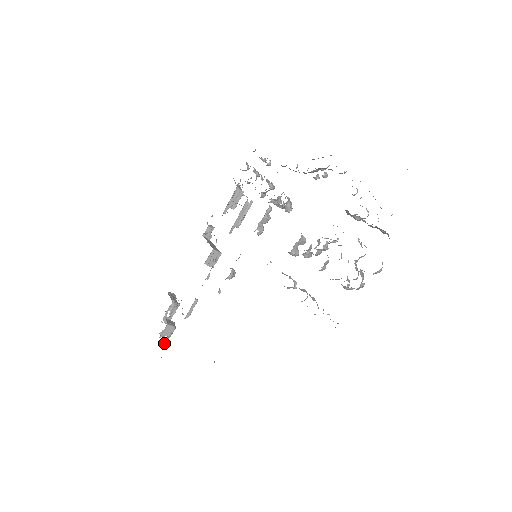
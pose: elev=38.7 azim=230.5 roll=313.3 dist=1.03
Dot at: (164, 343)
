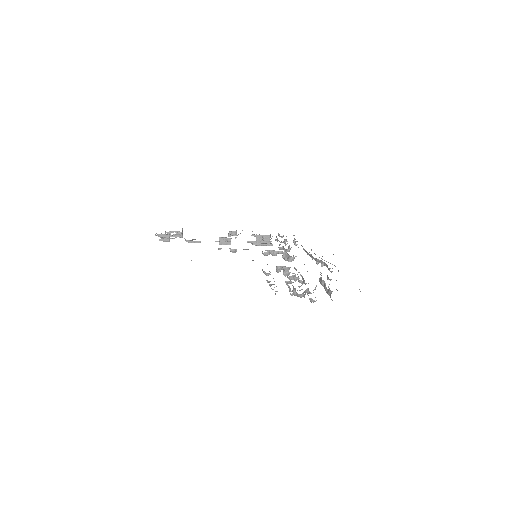
Dot at: (160, 237)
